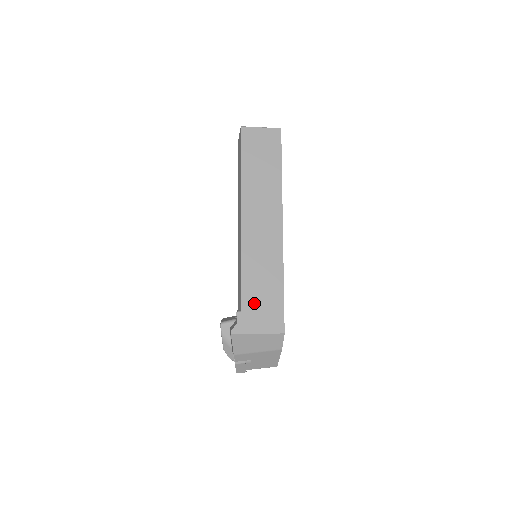
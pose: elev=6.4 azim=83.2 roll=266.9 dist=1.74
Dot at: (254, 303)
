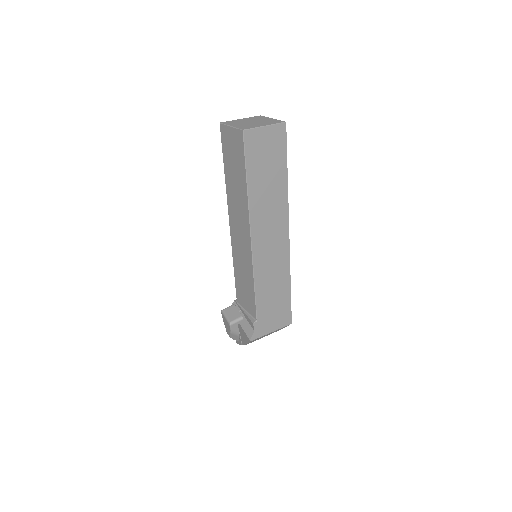
Dot at: (267, 311)
